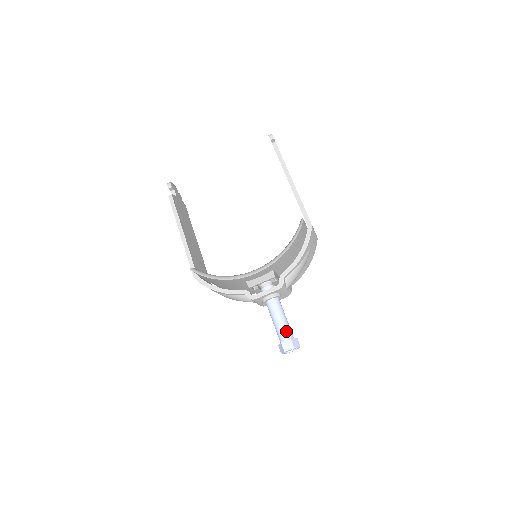
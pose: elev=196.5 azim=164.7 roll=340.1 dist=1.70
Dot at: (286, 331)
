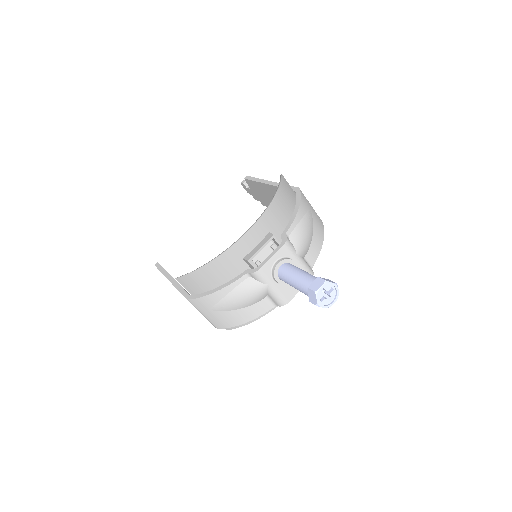
Dot at: (310, 277)
